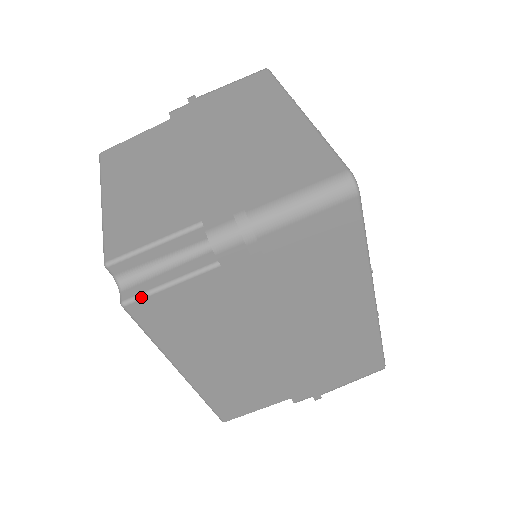
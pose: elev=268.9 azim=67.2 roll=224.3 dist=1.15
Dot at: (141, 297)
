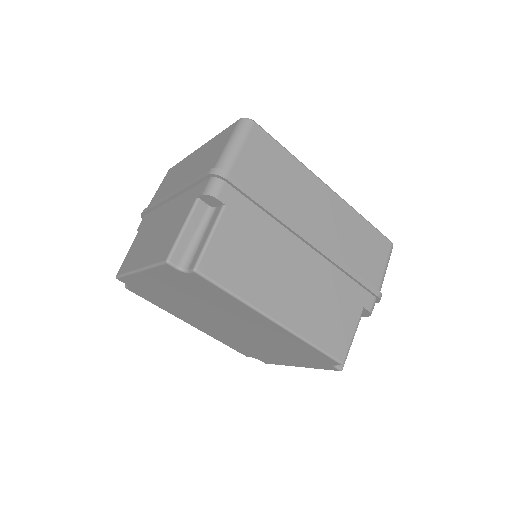
Dot at: (201, 257)
